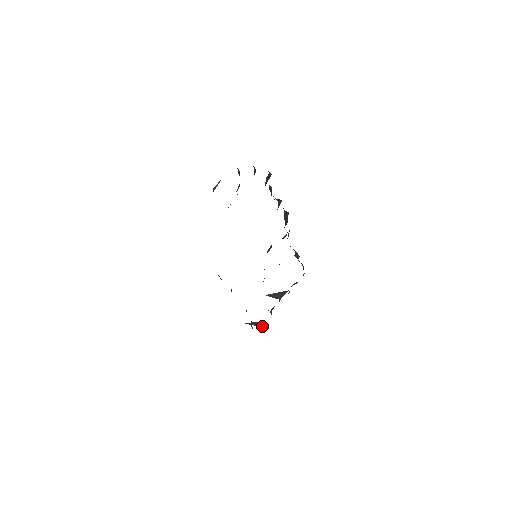
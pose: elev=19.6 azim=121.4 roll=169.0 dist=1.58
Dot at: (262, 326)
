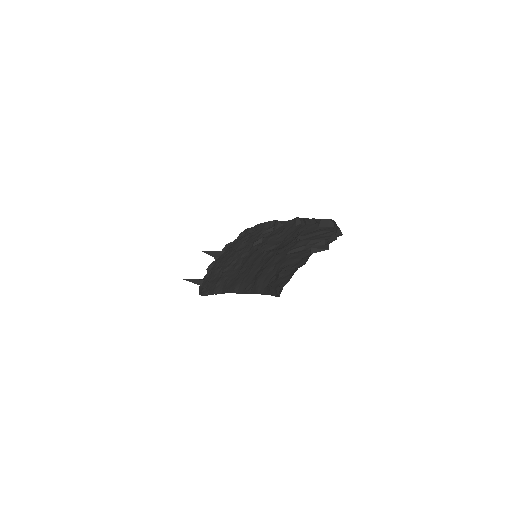
Dot at: (201, 285)
